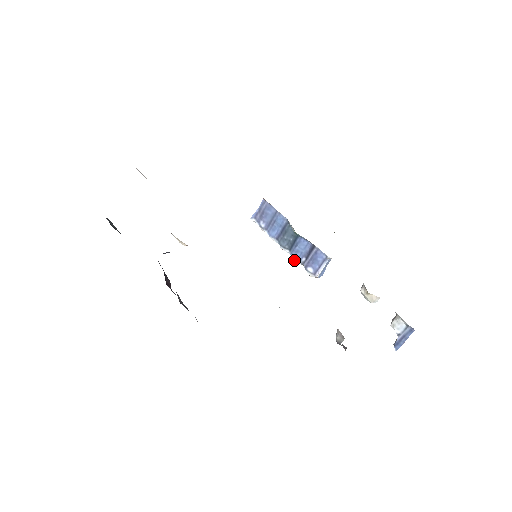
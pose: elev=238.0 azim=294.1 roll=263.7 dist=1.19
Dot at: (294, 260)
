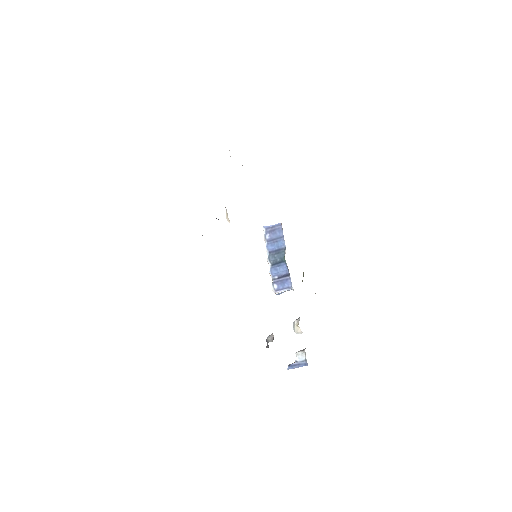
Dot at: (270, 273)
